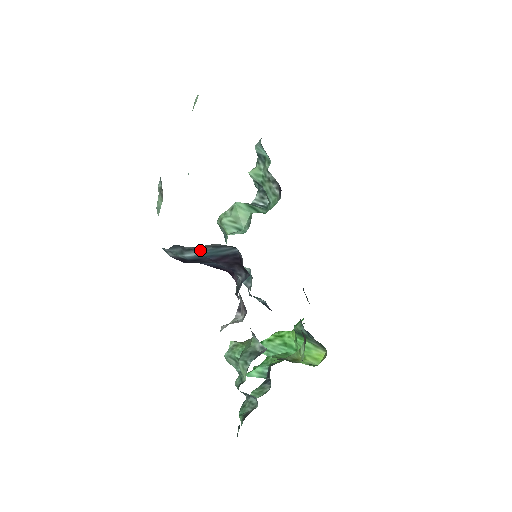
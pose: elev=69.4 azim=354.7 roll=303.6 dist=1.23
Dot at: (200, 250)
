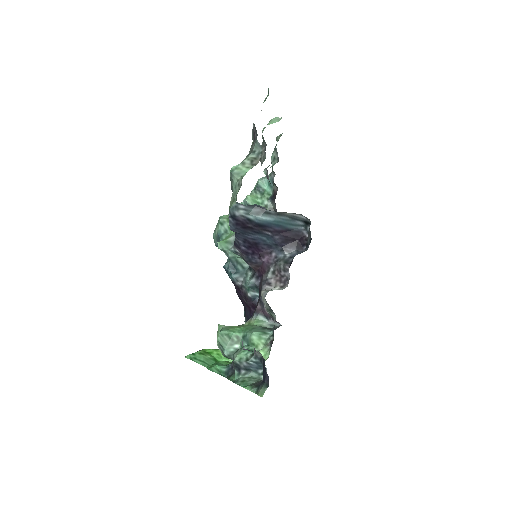
Dot at: (277, 216)
